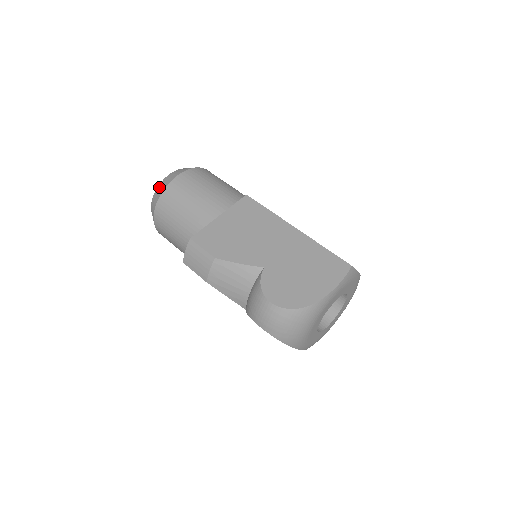
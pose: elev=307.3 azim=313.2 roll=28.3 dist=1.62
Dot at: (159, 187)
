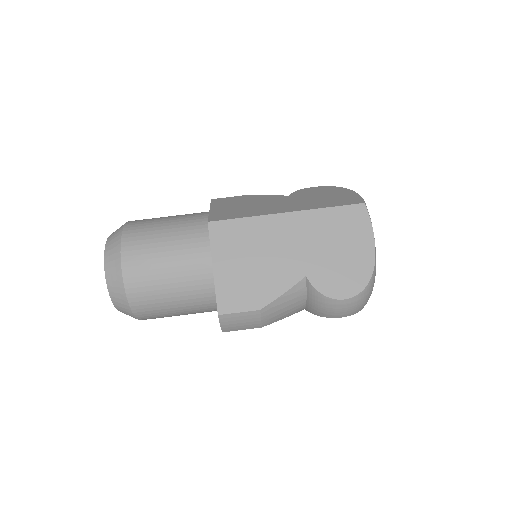
Dot at: (112, 292)
